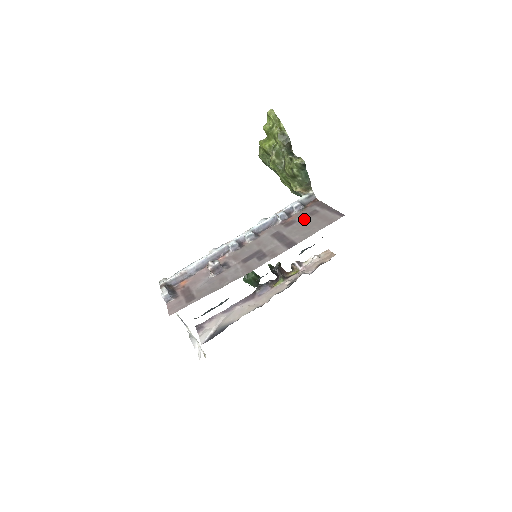
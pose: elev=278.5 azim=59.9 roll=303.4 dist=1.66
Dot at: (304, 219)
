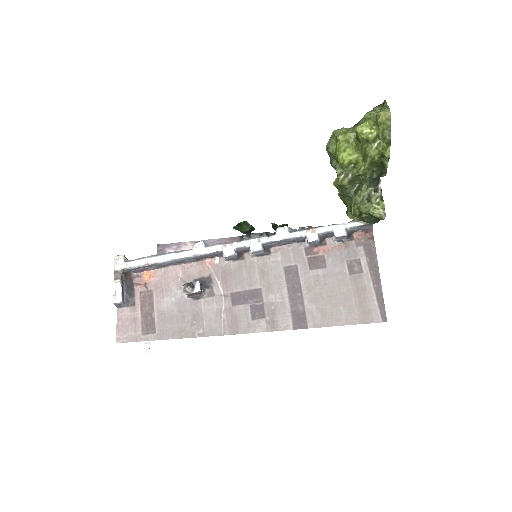
Dot at: (337, 272)
